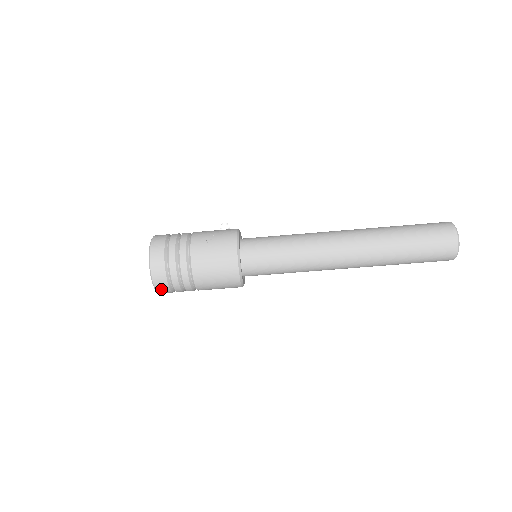
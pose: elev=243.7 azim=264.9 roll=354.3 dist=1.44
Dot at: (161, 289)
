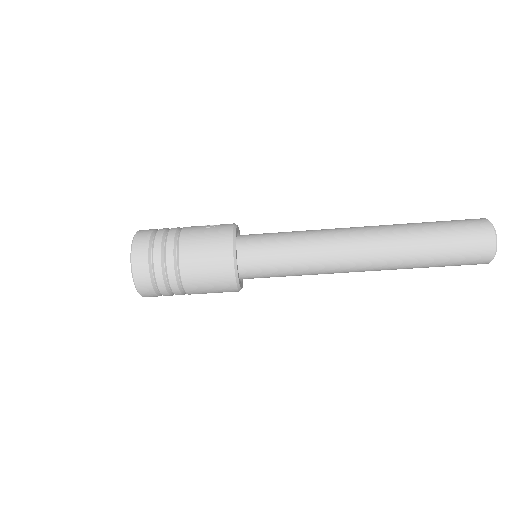
Dot at: (139, 273)
